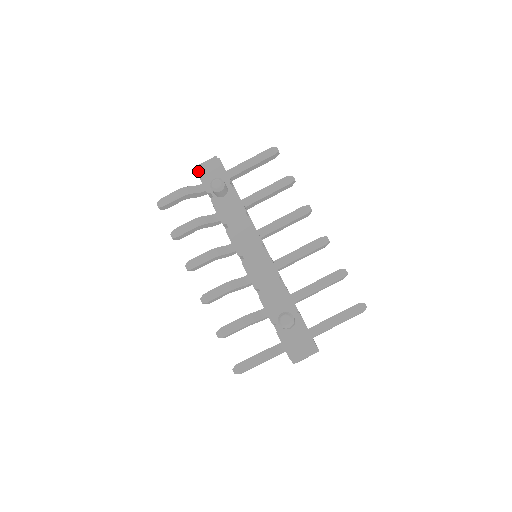
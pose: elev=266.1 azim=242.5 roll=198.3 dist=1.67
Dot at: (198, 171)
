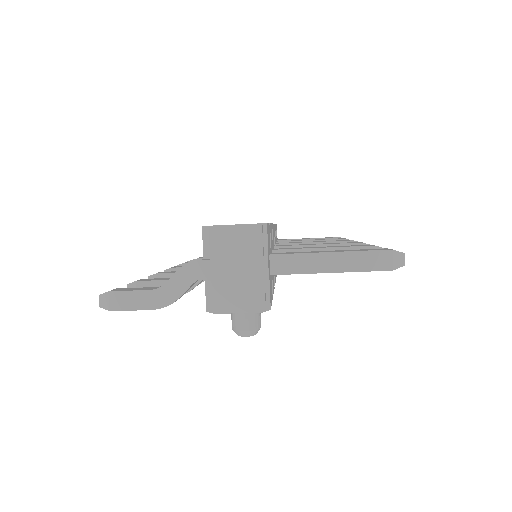
Dot at: (211, 312)
